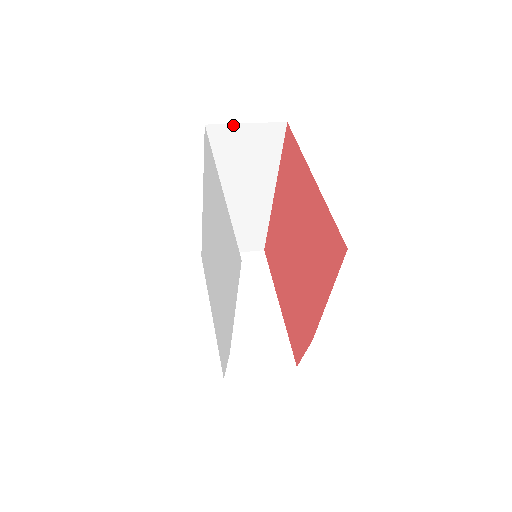
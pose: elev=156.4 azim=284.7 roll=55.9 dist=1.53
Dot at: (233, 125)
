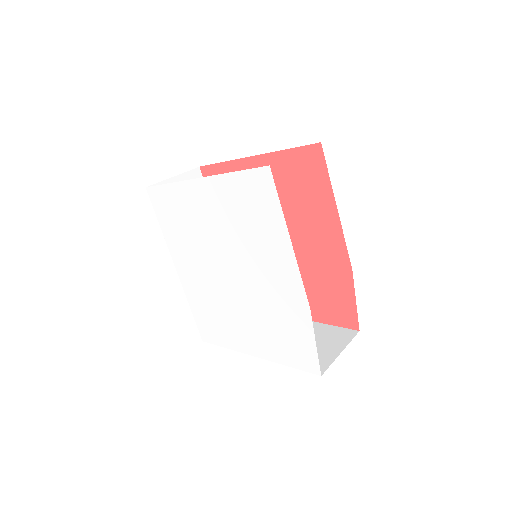
Dot at: (165, 181)
